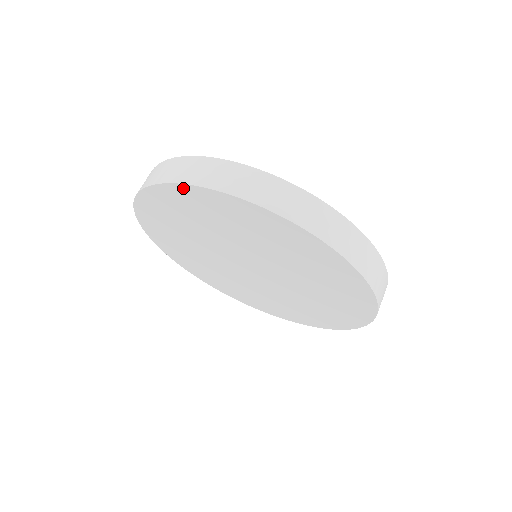
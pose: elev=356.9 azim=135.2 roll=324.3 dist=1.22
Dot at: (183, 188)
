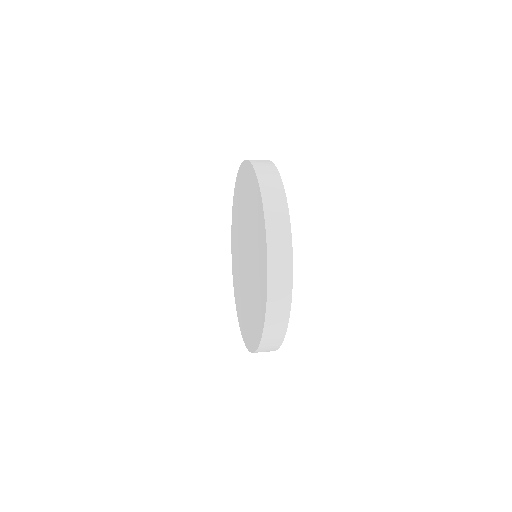
Dot at: (246, 164)
